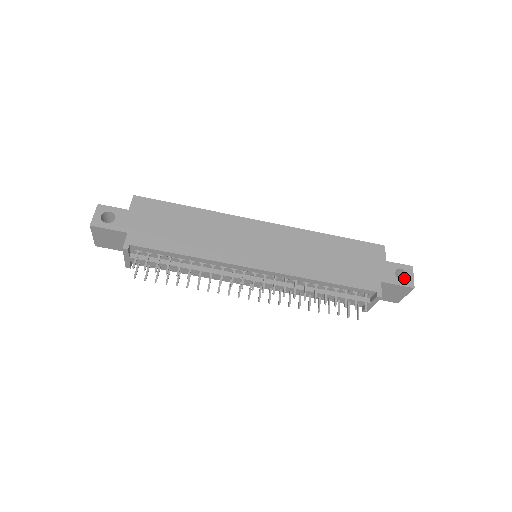
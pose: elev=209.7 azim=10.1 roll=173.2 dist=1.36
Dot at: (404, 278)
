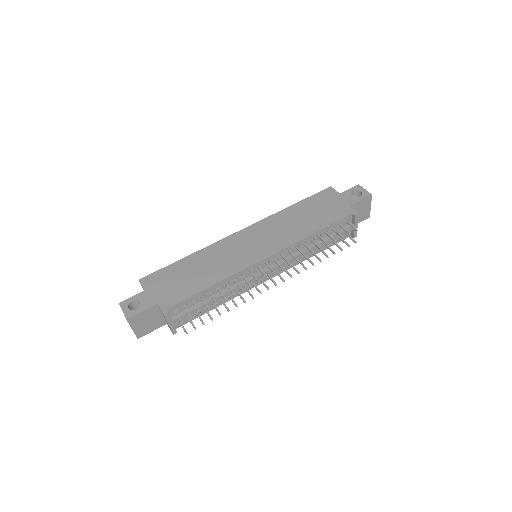
Dot at: (360, 195)
